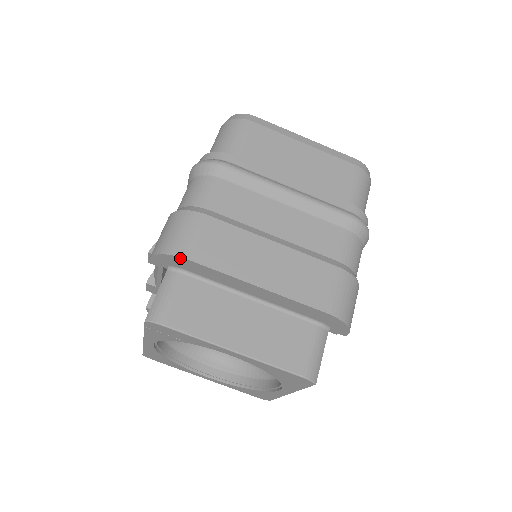
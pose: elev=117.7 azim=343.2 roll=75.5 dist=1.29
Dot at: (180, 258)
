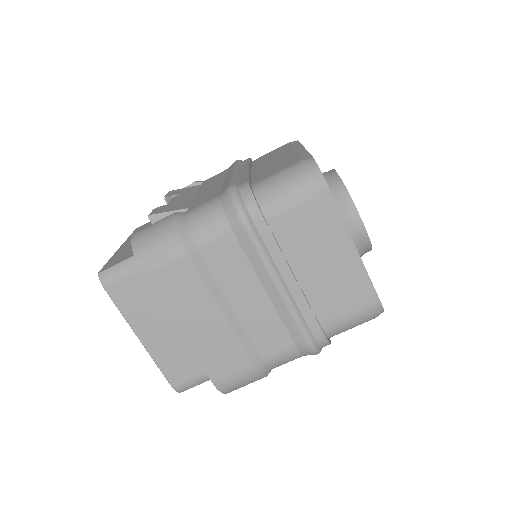
Dot at: (141, 270)
